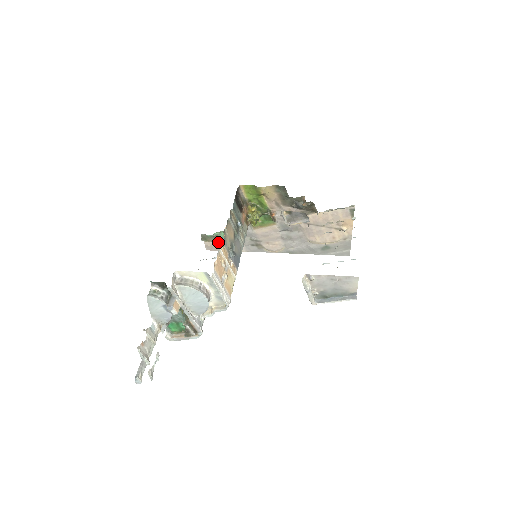
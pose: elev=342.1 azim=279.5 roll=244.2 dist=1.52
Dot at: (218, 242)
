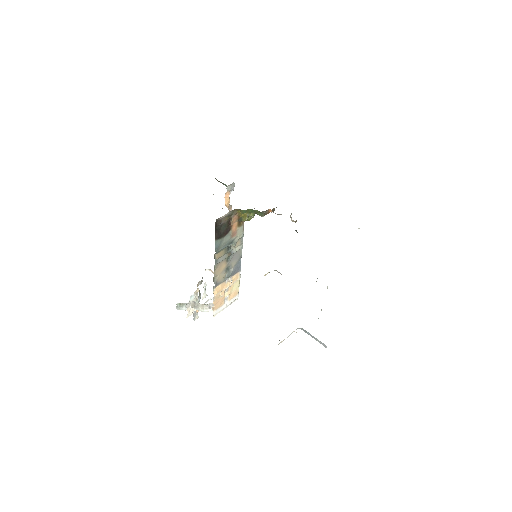
Dot at: occluded
